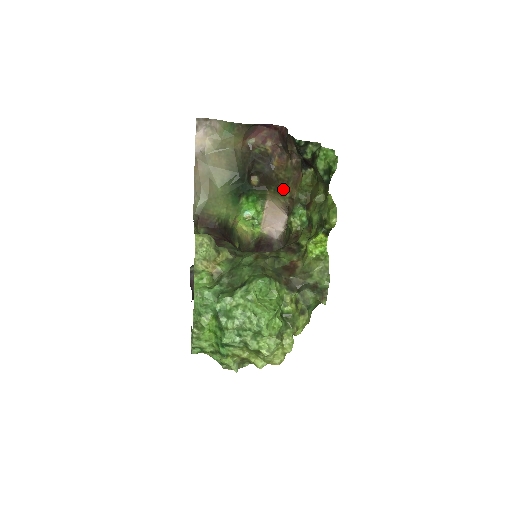
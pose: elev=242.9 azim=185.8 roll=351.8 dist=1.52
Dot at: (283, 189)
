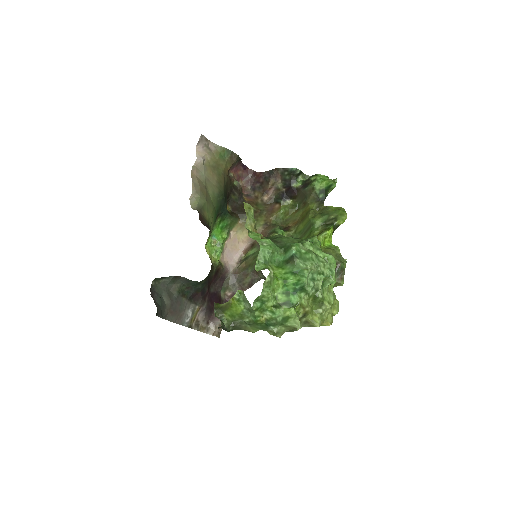
Dot at: (256, 218)
